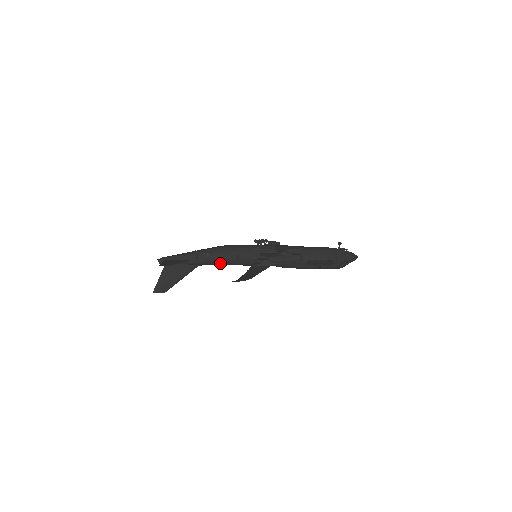
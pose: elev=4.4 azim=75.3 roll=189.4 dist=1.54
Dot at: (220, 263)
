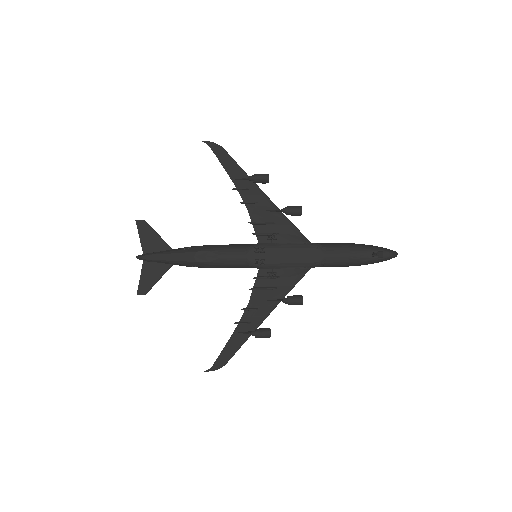
Dot at: occluded
